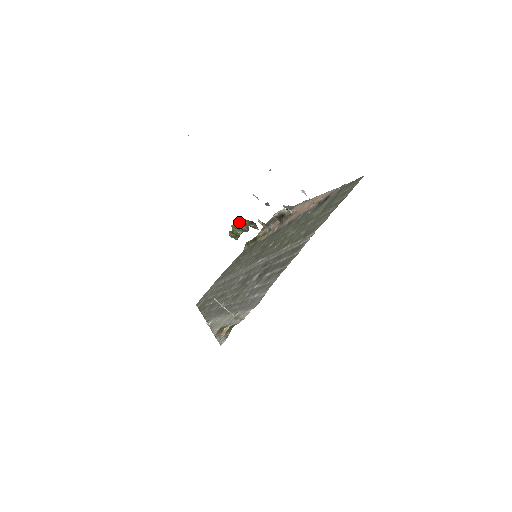
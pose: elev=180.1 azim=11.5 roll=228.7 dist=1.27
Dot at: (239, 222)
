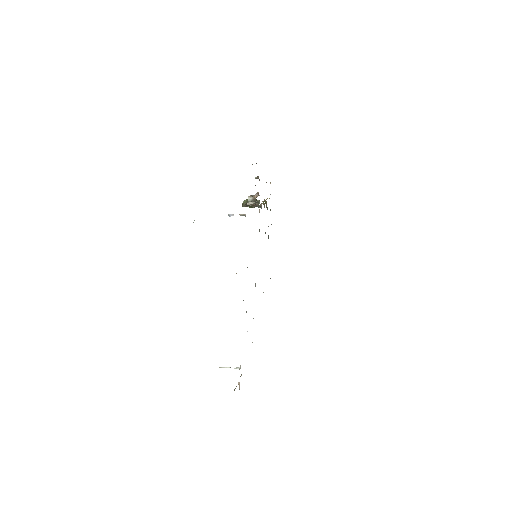
Dot at: (242, 204)
